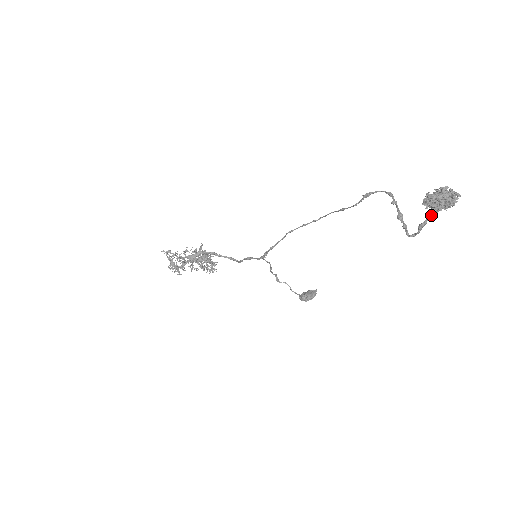
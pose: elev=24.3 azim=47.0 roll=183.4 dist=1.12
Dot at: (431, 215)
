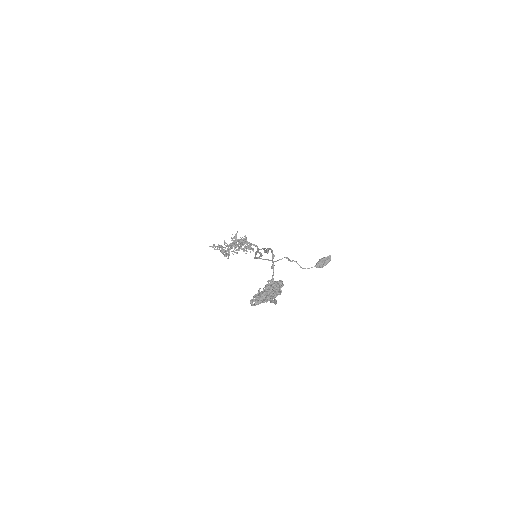
Dot at: occluded
